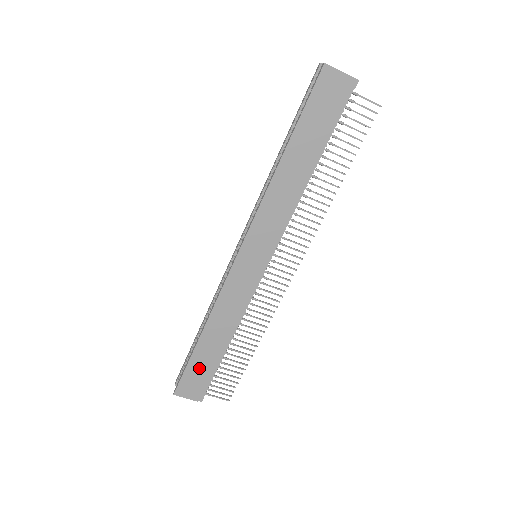
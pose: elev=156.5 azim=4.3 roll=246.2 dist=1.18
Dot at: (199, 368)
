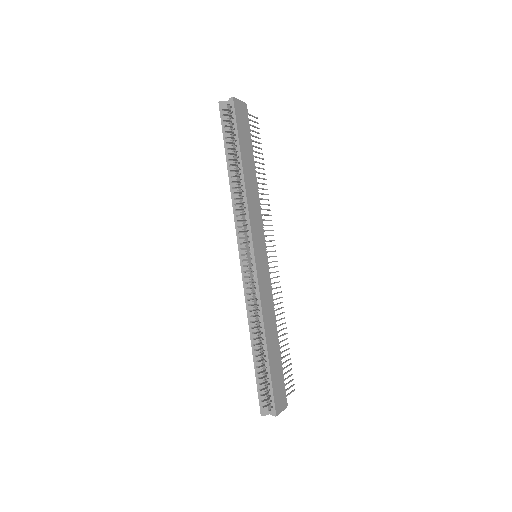
Dot at: (276, 375)
